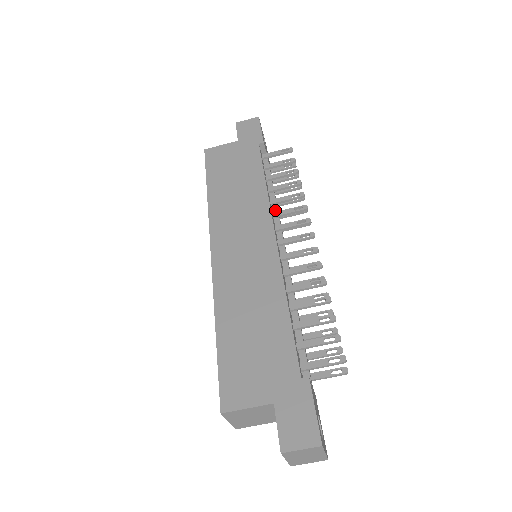
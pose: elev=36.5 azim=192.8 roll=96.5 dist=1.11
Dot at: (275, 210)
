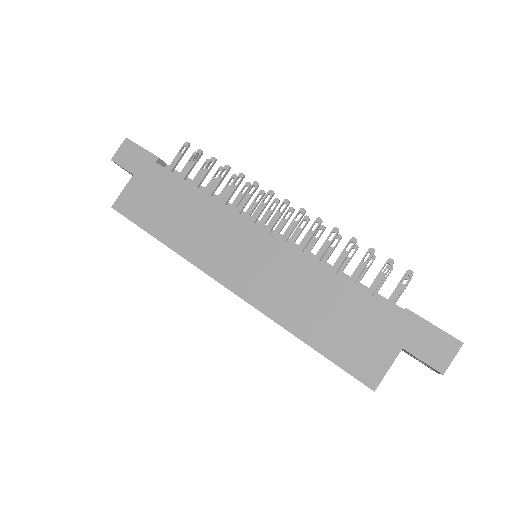
Dot at: (230, 206)
